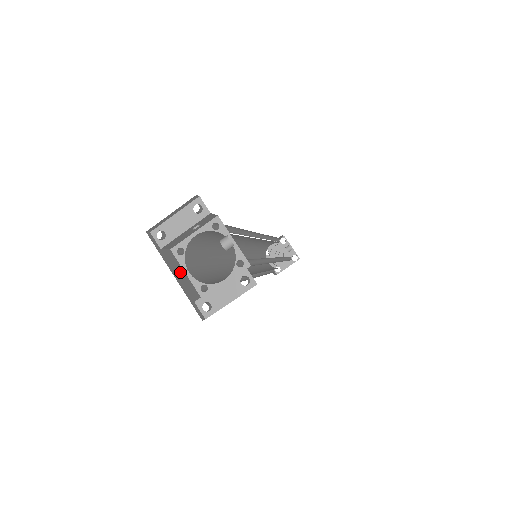
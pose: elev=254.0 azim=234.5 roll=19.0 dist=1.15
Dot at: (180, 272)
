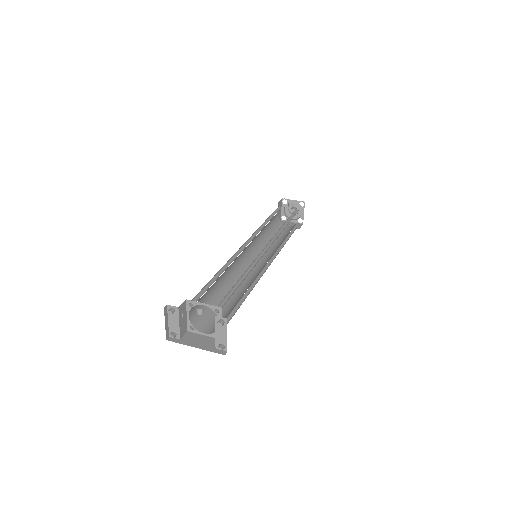
Dot at: (199, 339)
